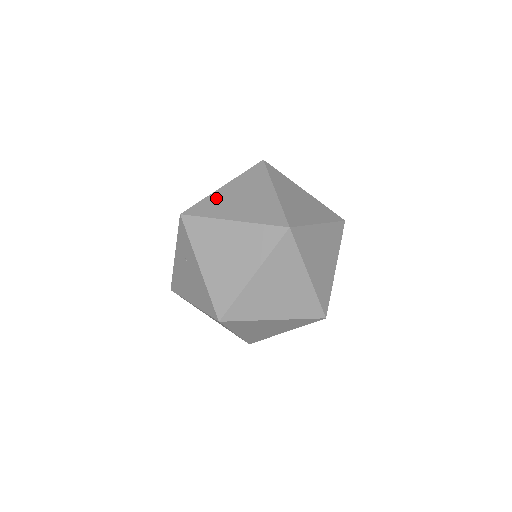
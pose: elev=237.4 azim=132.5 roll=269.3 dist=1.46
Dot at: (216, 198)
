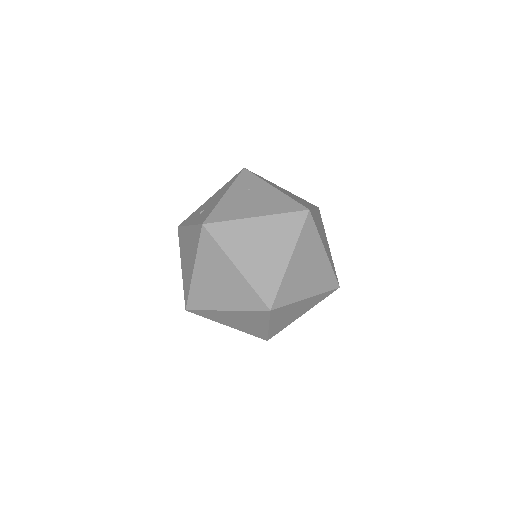
Dot at: occluded
